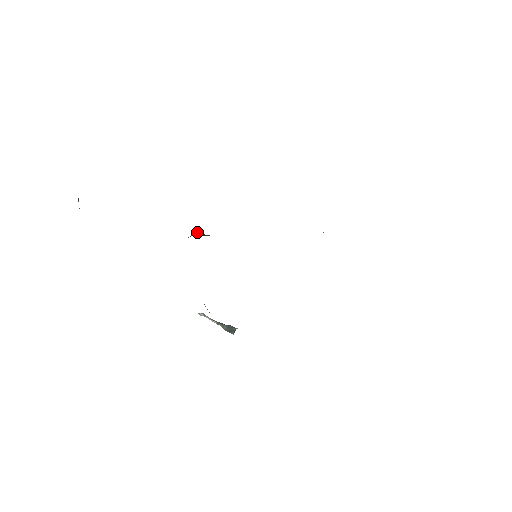
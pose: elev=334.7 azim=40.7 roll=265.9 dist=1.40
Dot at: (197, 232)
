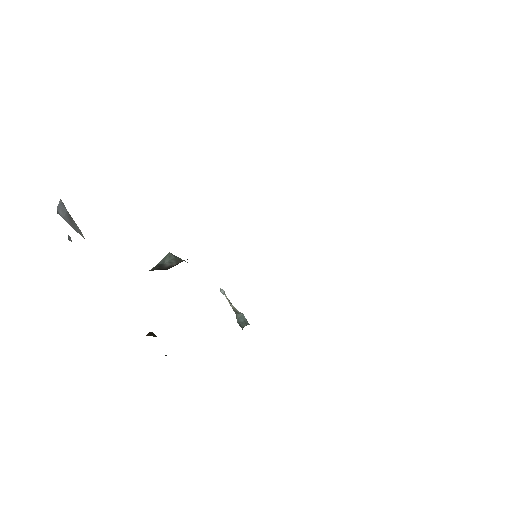
Dot at: (168, 254)
